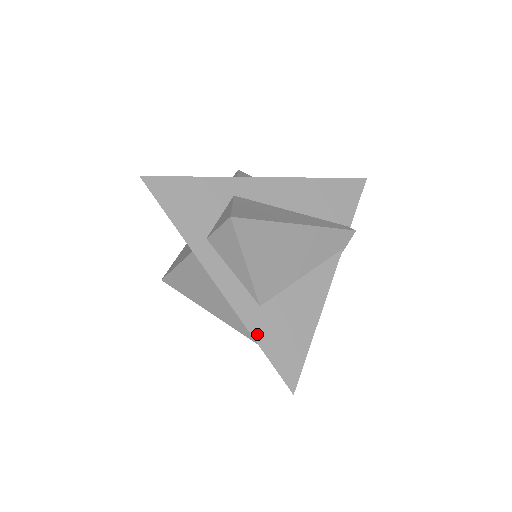
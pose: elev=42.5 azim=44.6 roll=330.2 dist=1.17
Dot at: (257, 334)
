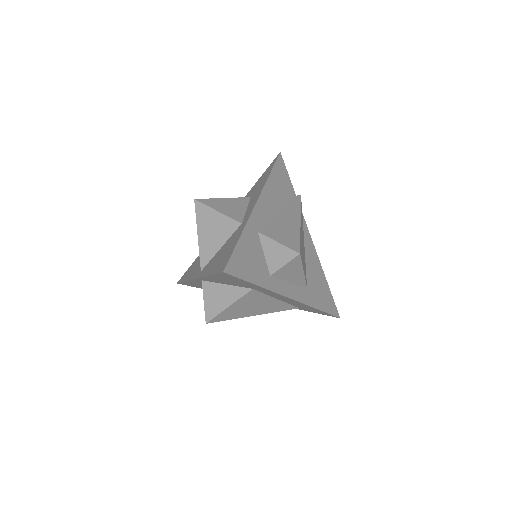
Dot at: (316, 305)
